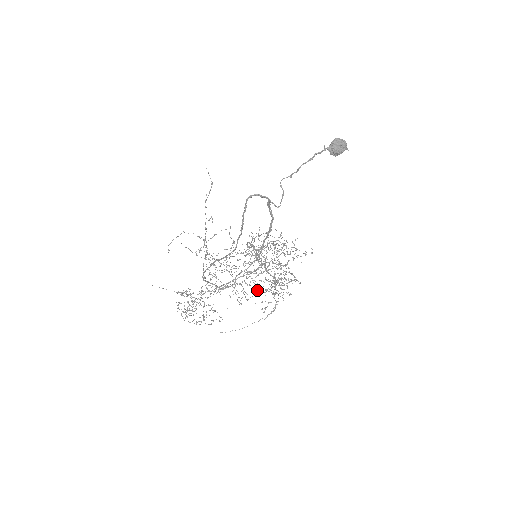
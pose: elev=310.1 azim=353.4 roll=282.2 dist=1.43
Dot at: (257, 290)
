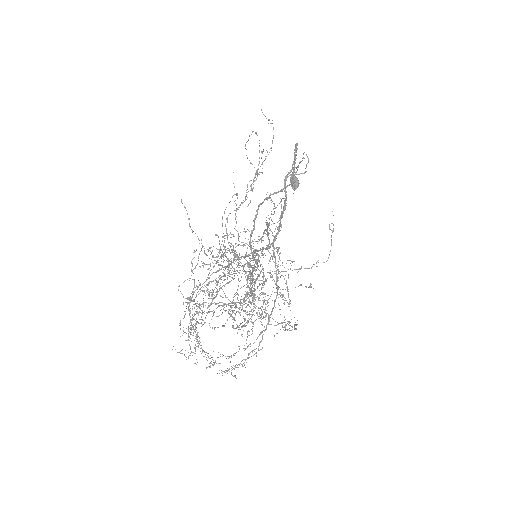
Dot at: (276, 287)
